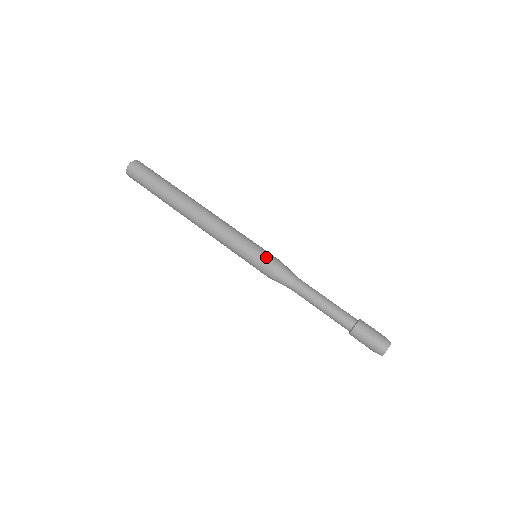
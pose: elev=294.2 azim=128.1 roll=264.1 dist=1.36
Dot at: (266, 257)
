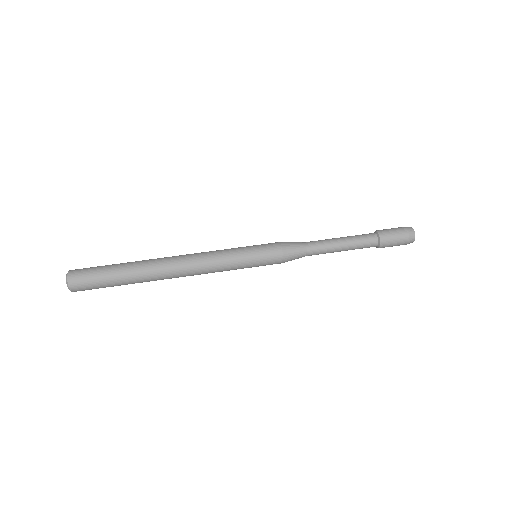
Dot at: (267, 246)
